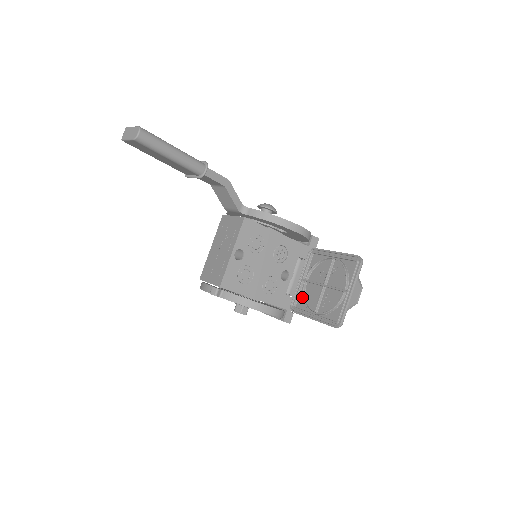
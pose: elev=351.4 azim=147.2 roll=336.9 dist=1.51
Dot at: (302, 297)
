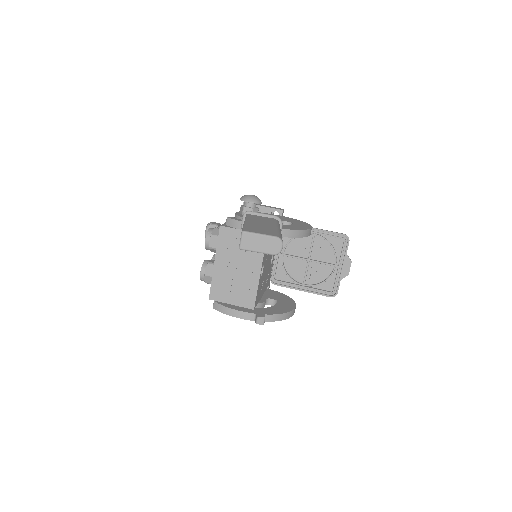
Dot at: (281, 270)
